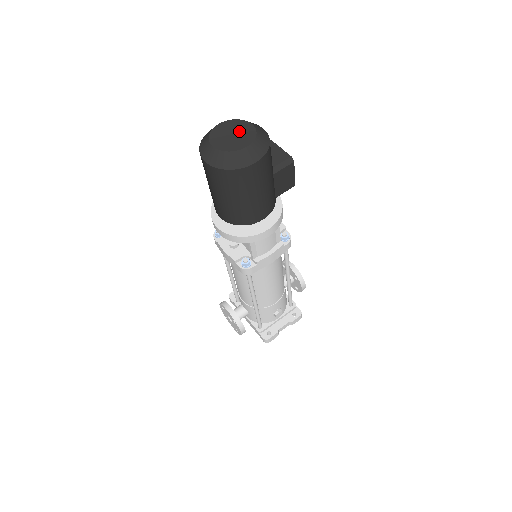
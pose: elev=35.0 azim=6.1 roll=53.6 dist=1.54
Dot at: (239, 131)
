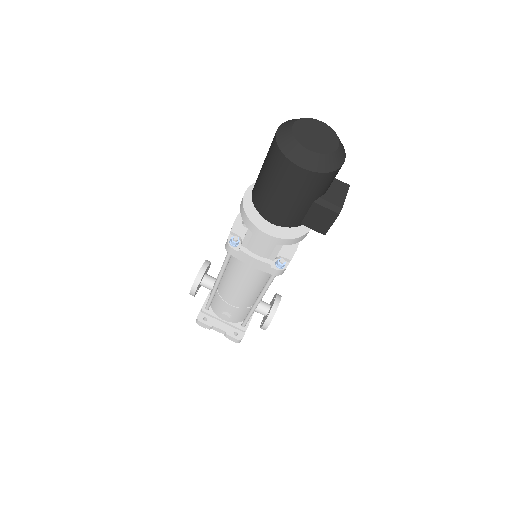
Dot at: (324, 139)
